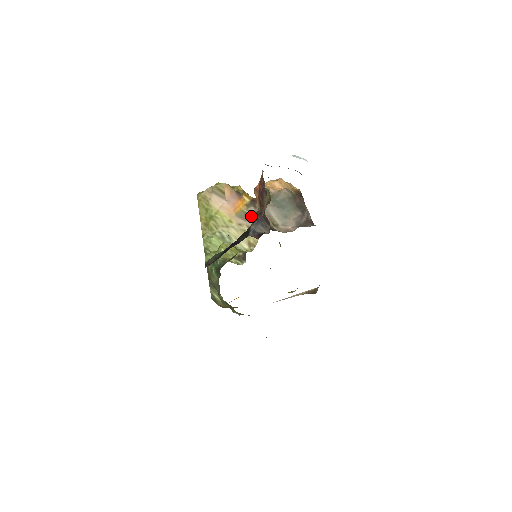
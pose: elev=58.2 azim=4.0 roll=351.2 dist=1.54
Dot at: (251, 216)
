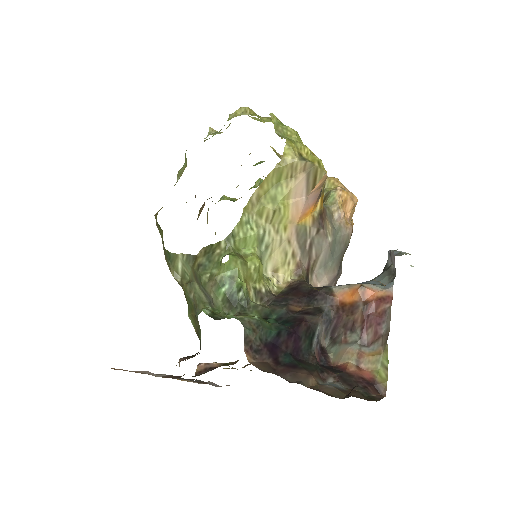
Dot at: (306, 241)
